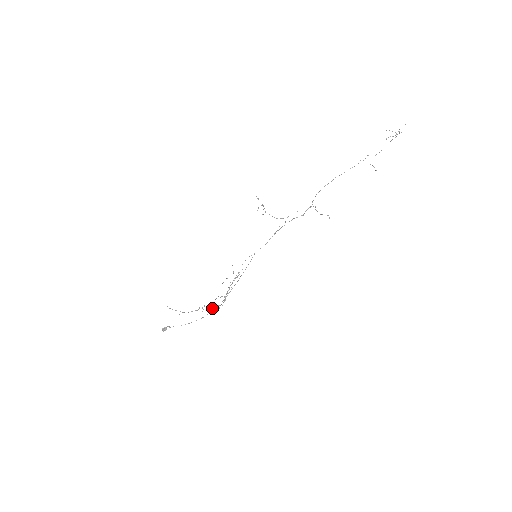
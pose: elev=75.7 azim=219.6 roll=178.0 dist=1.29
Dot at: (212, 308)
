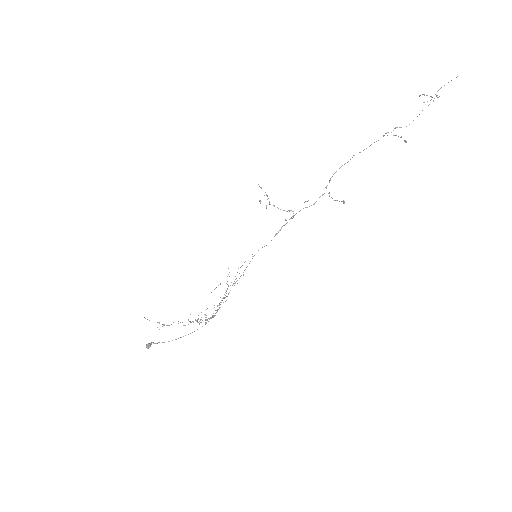
Dot at: (200, 320)
